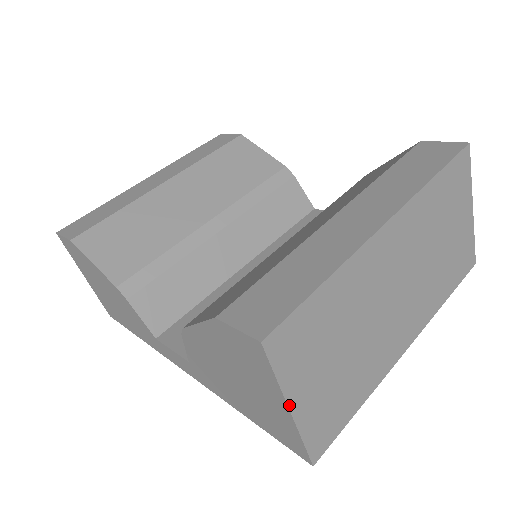
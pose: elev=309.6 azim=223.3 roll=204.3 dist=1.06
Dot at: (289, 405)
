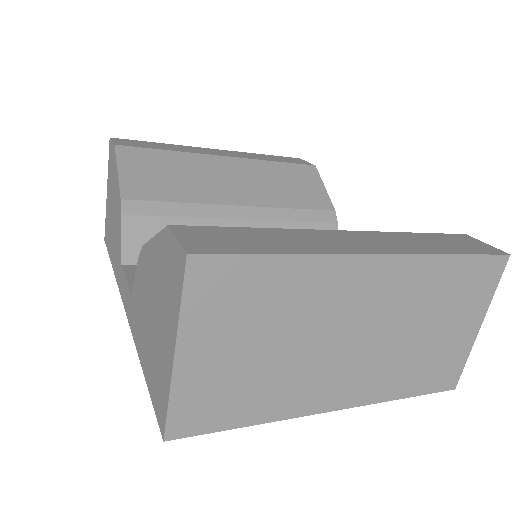
Dot at: (177, 348)
